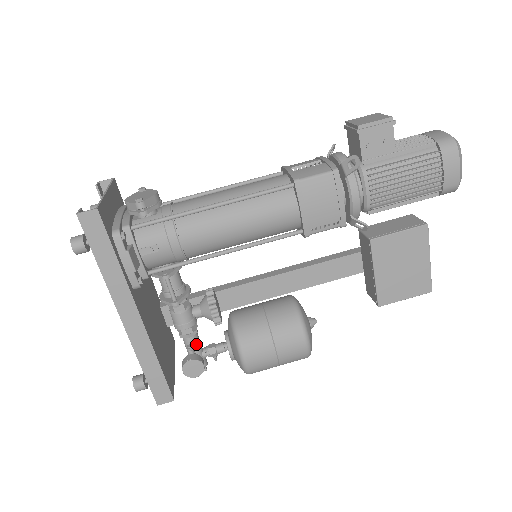
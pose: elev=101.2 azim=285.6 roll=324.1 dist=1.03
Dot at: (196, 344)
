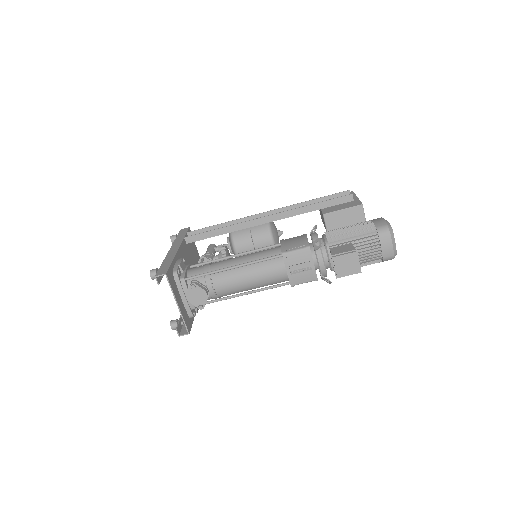
Dot at: occluded
